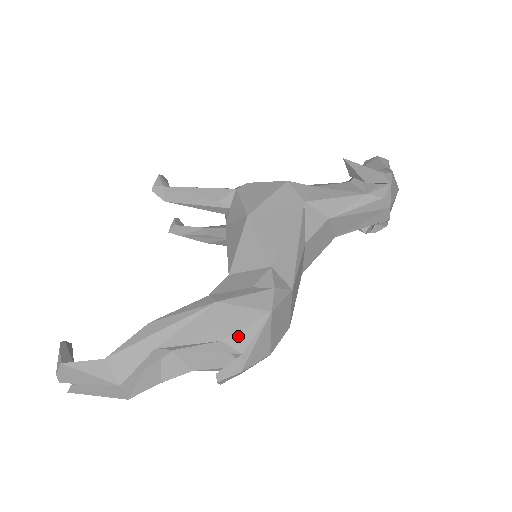
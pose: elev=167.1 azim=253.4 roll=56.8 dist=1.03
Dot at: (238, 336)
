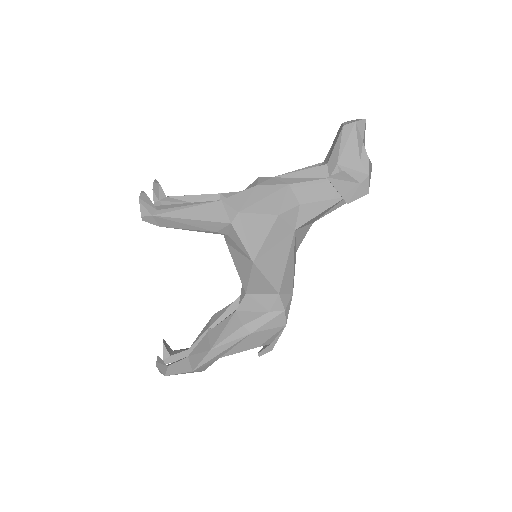
Dot at: (268, 341)
